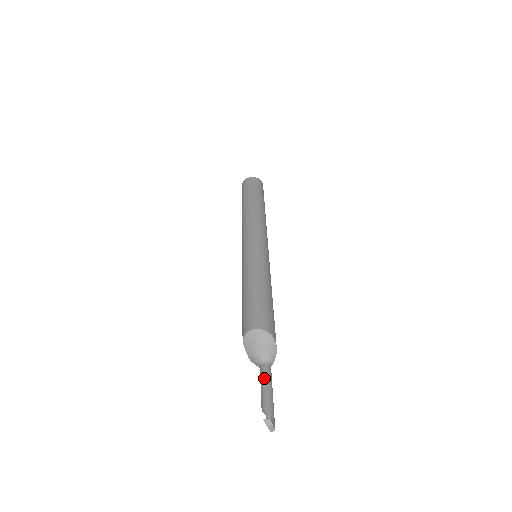
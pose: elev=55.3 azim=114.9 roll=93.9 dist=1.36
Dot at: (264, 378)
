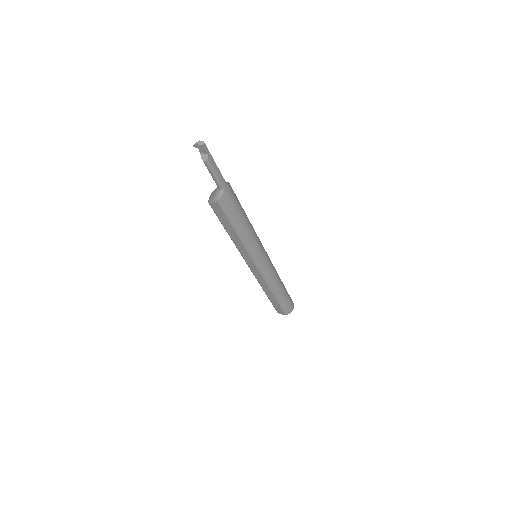
Dot at: occluded
